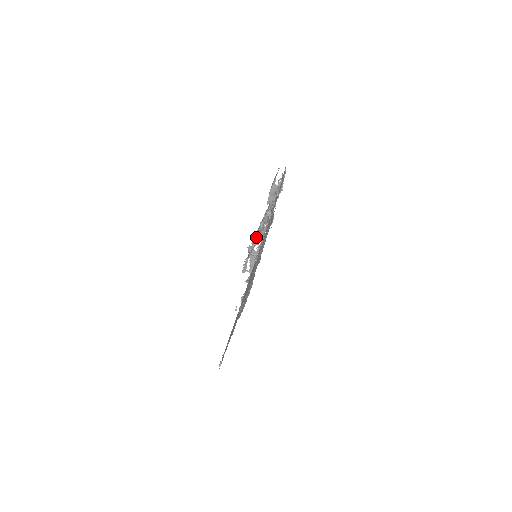
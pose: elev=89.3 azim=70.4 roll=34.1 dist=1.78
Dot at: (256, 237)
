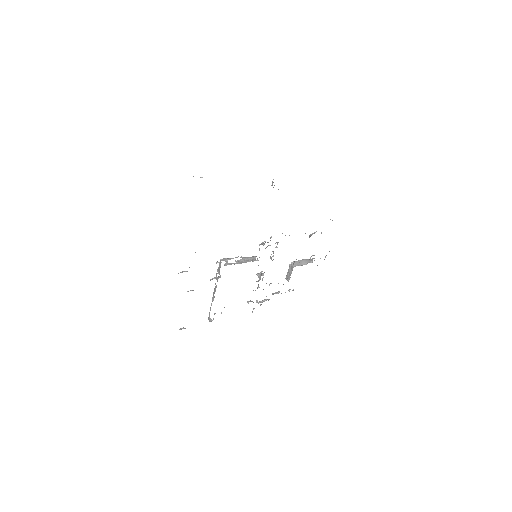
Dot at: occluded
